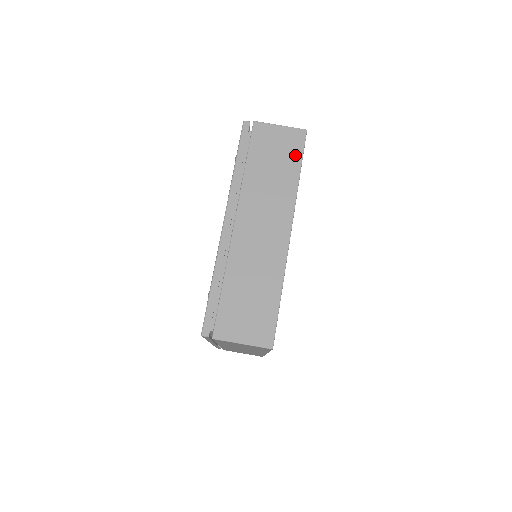
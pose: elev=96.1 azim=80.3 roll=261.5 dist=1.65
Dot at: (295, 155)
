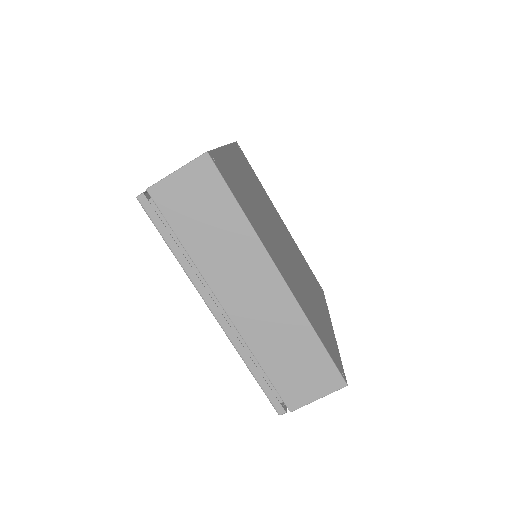
Dot at: (220, 193)
